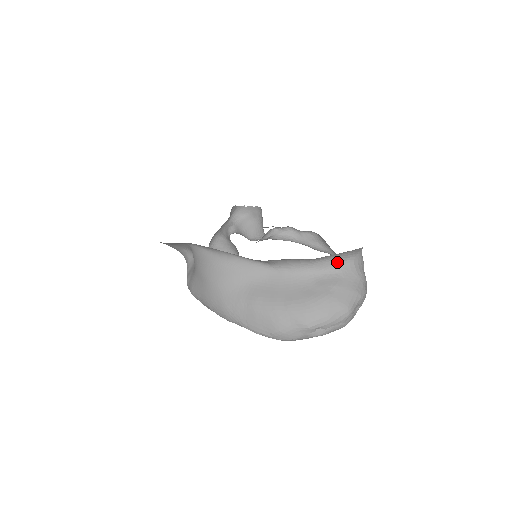
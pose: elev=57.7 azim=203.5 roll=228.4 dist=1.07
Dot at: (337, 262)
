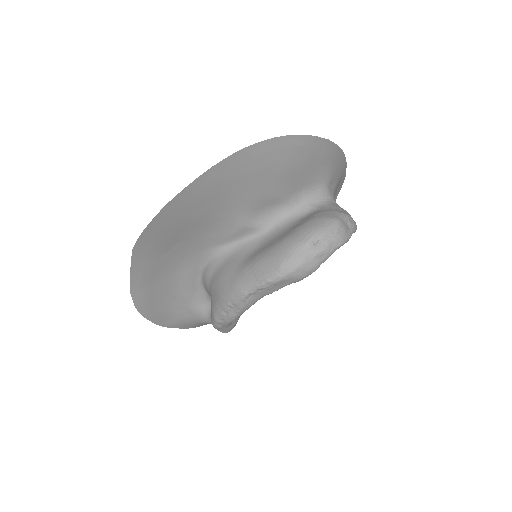
Dot at: (312, 204)
